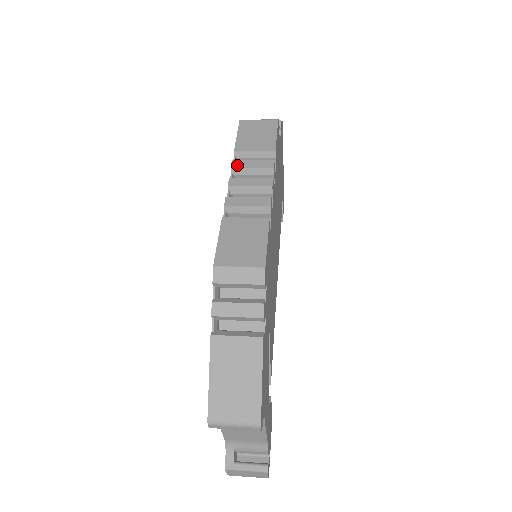
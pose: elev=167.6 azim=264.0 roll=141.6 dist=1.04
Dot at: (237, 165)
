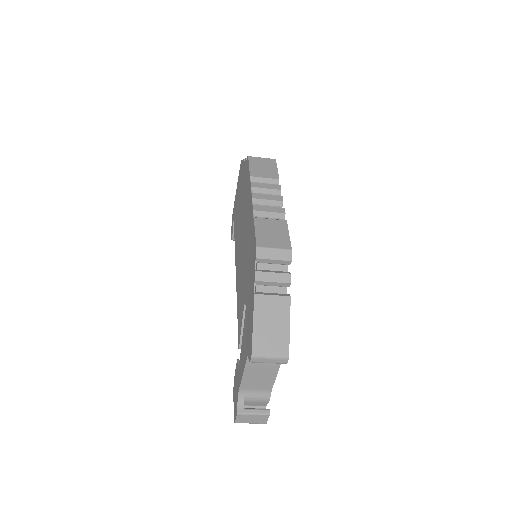
Dot at: (255, 185)
